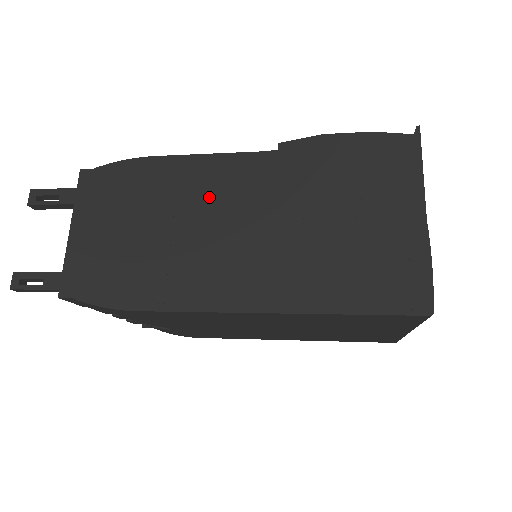
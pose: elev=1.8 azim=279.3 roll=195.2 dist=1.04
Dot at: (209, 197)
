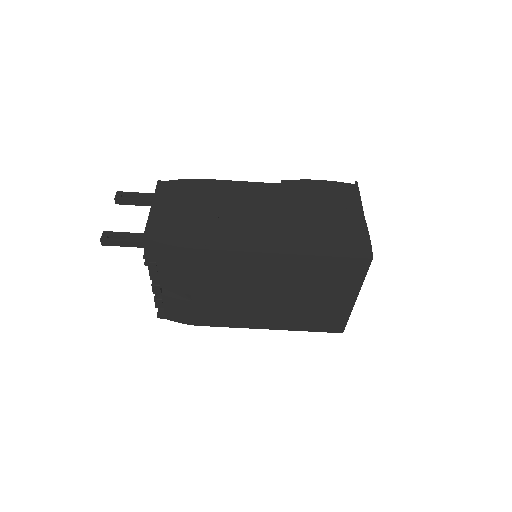
Dot at: (242, 200)
